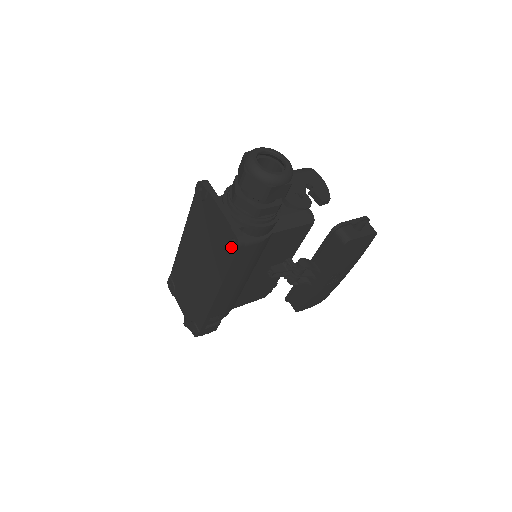
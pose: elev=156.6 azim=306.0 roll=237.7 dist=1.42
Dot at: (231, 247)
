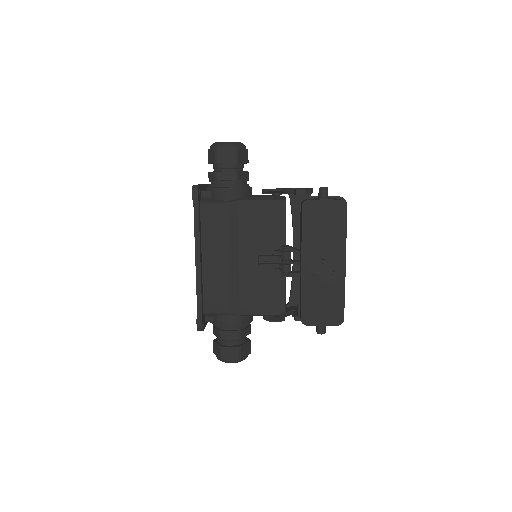
Dot at: occluded
